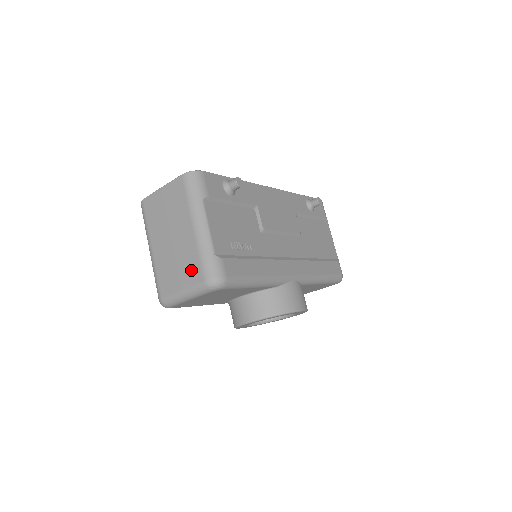
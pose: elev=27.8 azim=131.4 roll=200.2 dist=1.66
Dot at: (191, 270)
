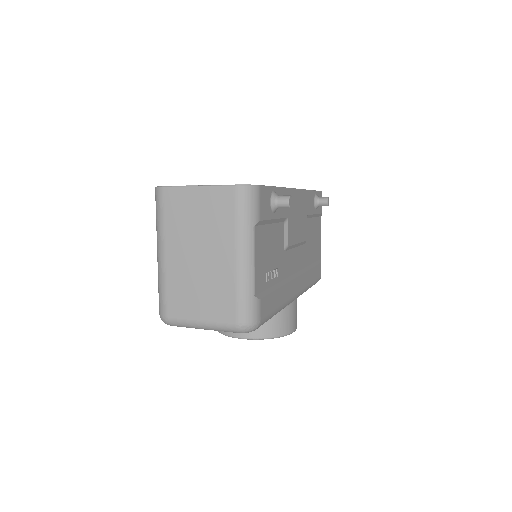
Dot at: (220, 304)
